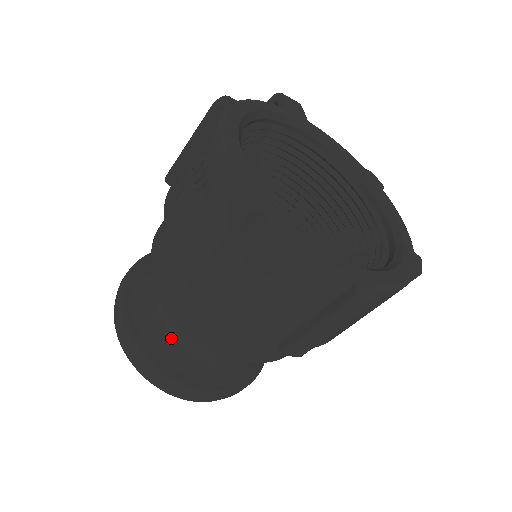
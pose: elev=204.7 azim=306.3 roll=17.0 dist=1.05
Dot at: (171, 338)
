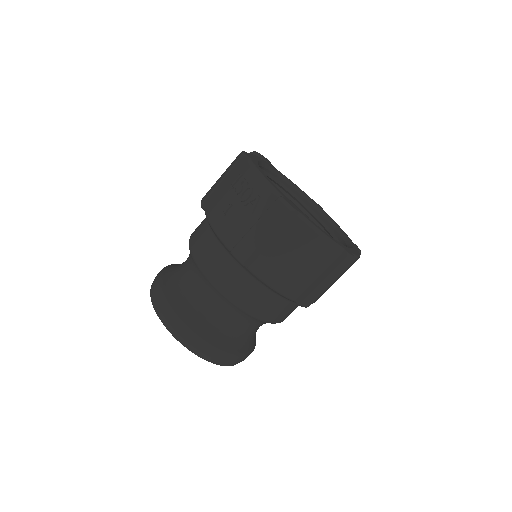
Dot at: (210, 315)
